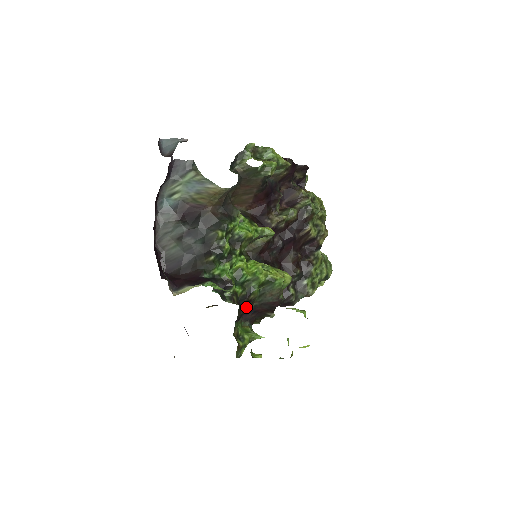
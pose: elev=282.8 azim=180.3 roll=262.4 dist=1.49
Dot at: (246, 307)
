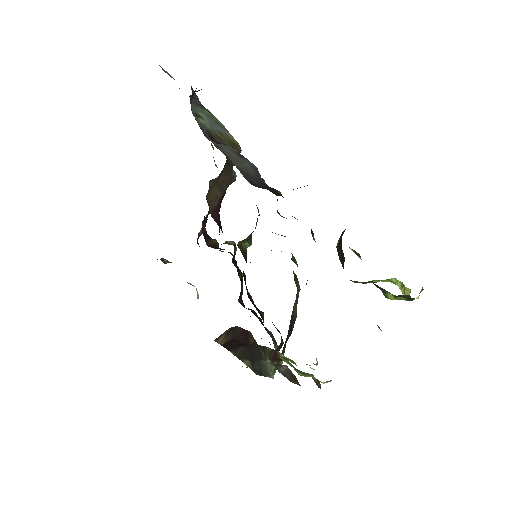
Dot at: occluded
